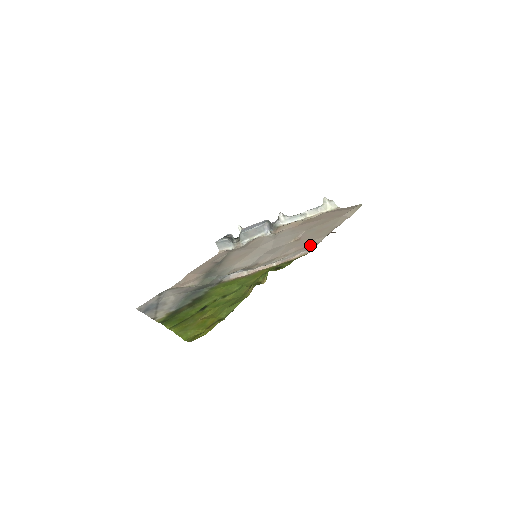
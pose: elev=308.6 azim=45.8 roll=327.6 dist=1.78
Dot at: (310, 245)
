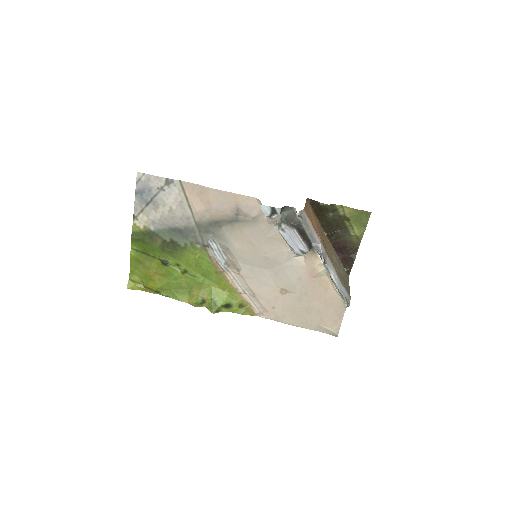
Dot at: (270, 313)
